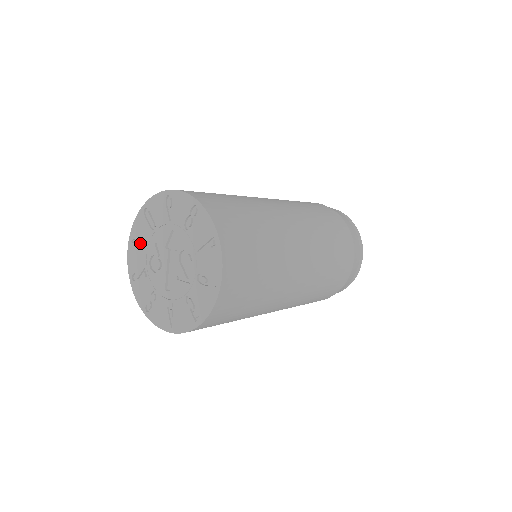
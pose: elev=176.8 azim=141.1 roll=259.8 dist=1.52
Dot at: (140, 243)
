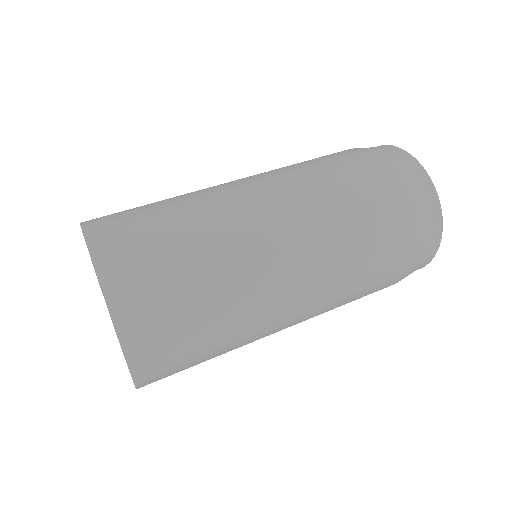
Dot at: occluded
